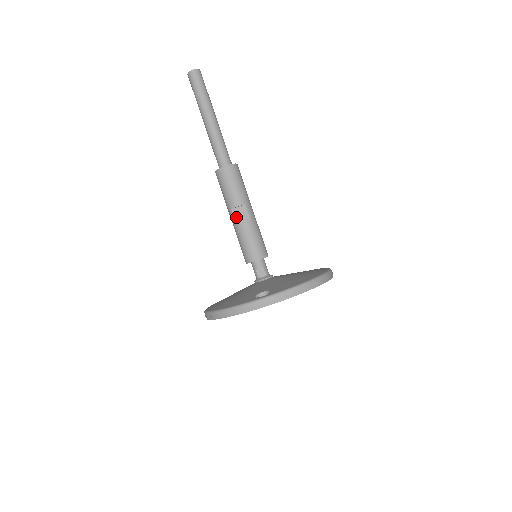
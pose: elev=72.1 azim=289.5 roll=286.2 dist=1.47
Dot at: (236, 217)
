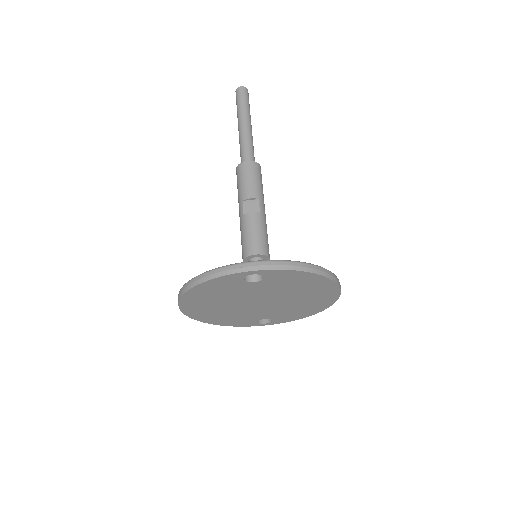
Dot at: (245, 209)
